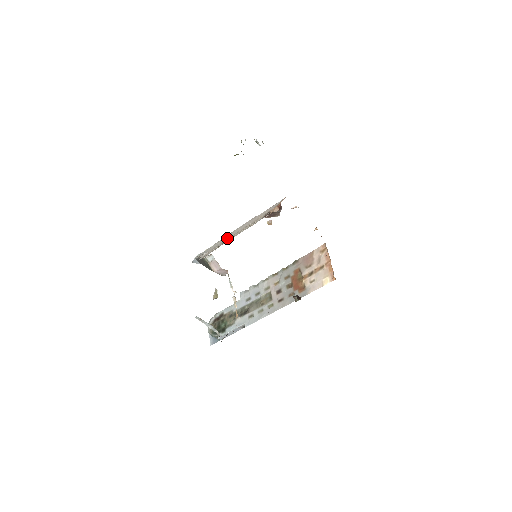
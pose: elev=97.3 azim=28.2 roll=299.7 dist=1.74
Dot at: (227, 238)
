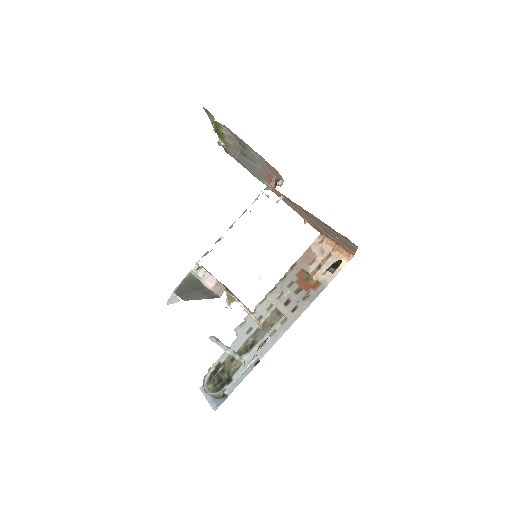
Dot at: occluded
